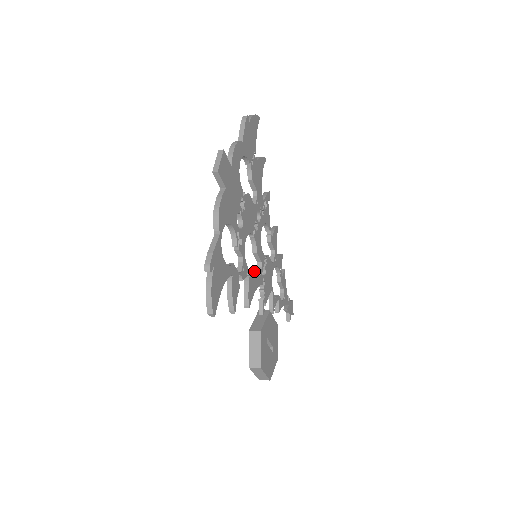
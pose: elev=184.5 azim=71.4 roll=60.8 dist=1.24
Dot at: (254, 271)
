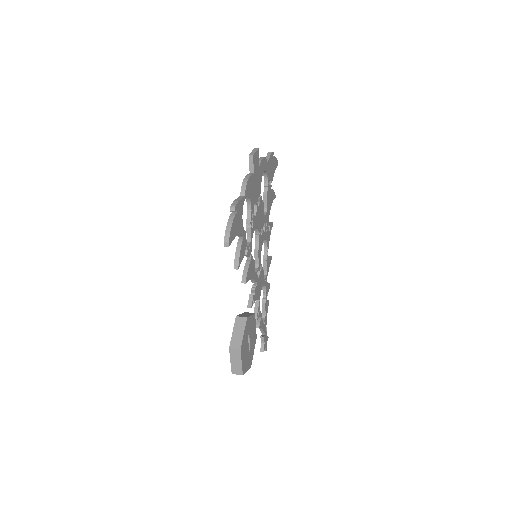
Dot at: (254, 262)
